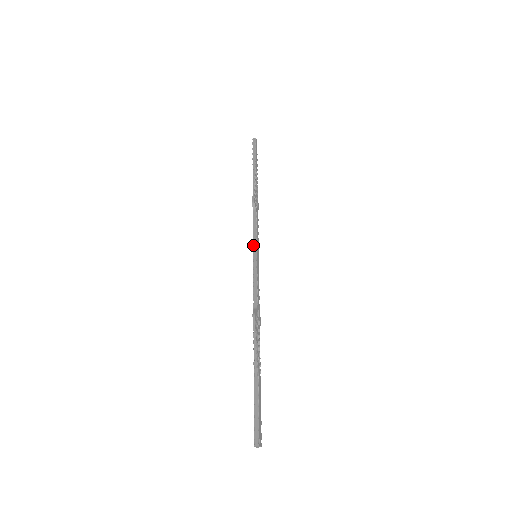
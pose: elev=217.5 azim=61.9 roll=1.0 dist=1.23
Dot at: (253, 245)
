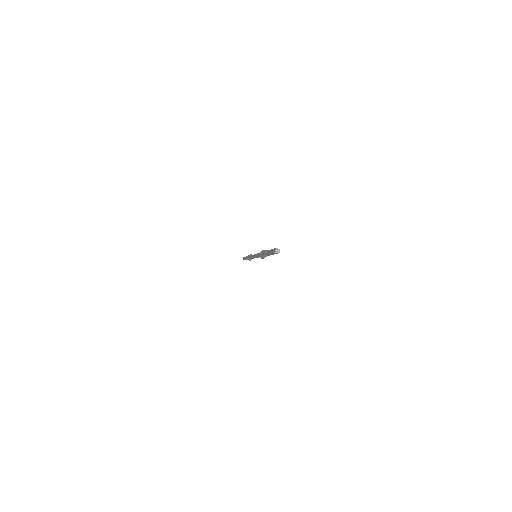
Dot at: occluded
